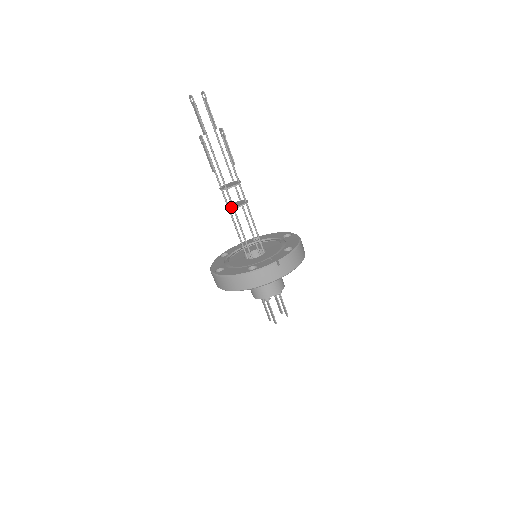
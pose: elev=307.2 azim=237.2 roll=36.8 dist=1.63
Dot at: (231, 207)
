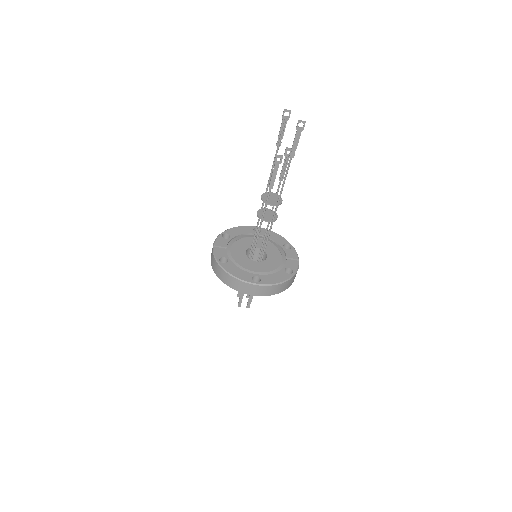
Dot at: (271, 219)
